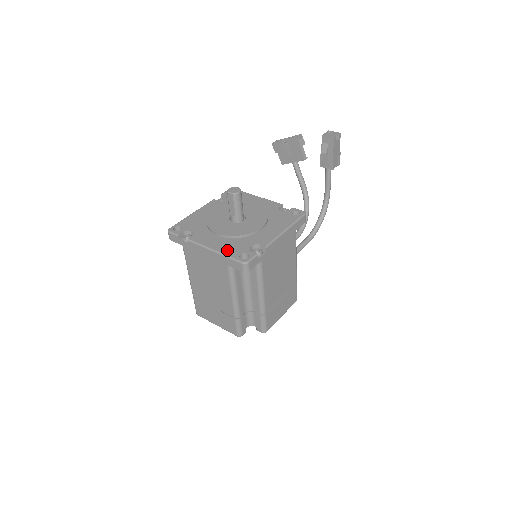
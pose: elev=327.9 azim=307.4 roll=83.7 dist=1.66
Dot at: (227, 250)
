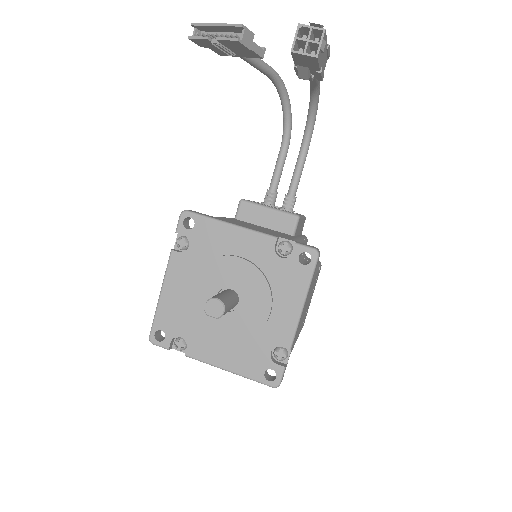
Dot at: (244, 368)
